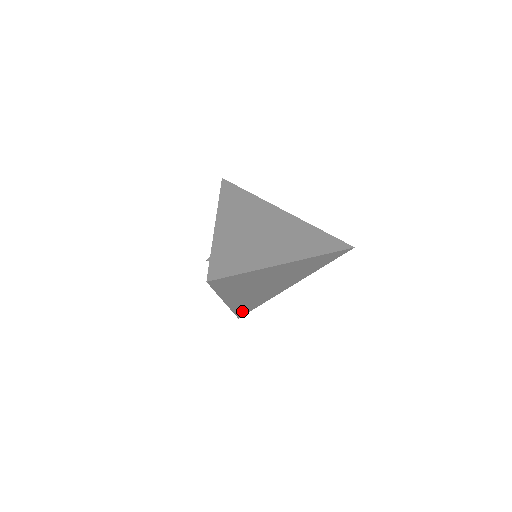
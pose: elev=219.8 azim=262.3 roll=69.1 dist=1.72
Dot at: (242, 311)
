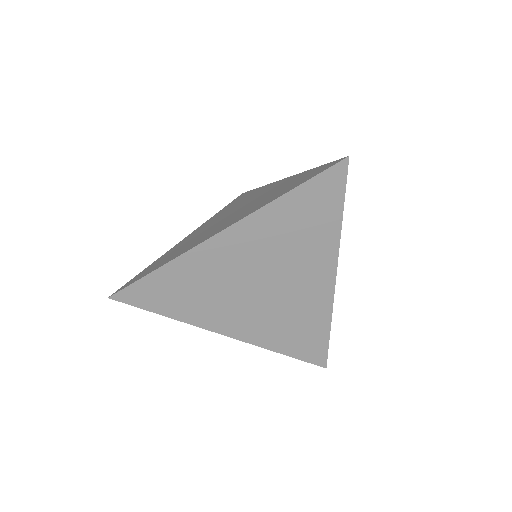
Dot at: (306, 351)
